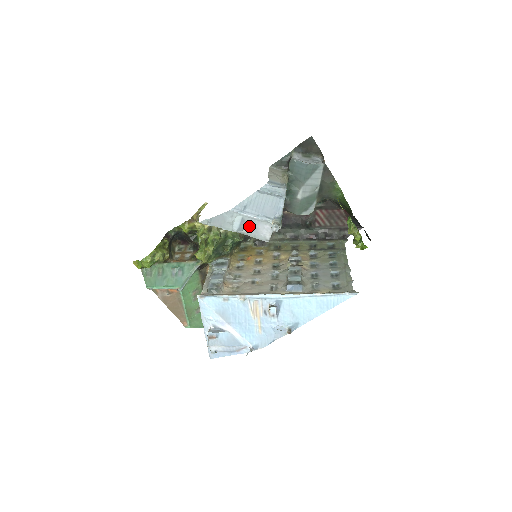
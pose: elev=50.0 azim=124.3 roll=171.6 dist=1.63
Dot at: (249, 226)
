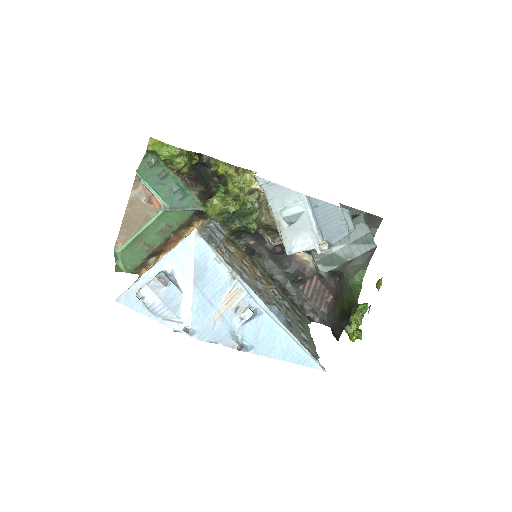
Dot at: (295, 225)
